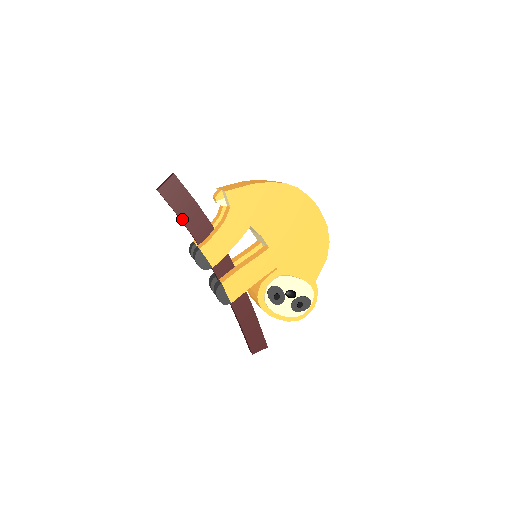
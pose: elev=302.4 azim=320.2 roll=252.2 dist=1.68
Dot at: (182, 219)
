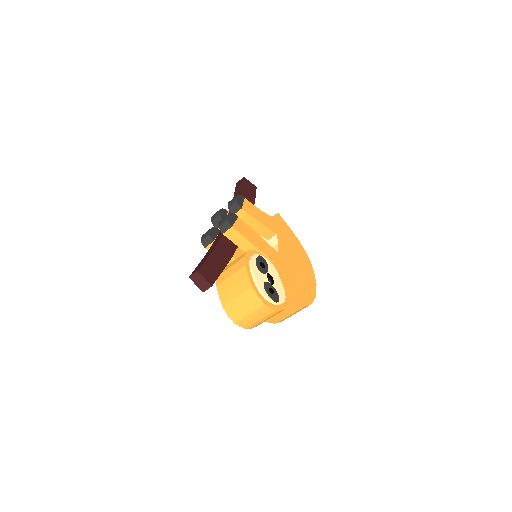
Dot at: (242, 193)
